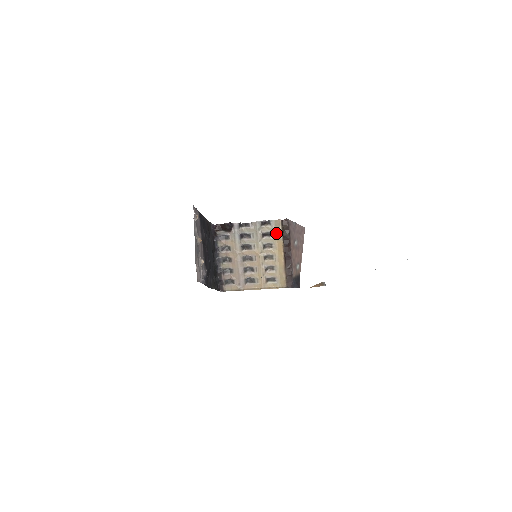
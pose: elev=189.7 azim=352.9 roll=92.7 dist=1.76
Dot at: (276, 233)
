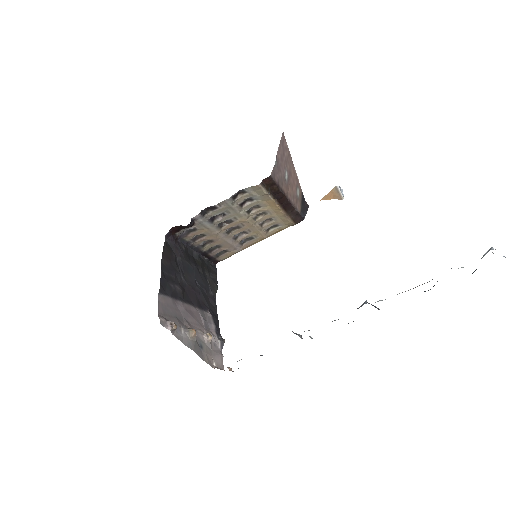
Dot at: (259, 196)
